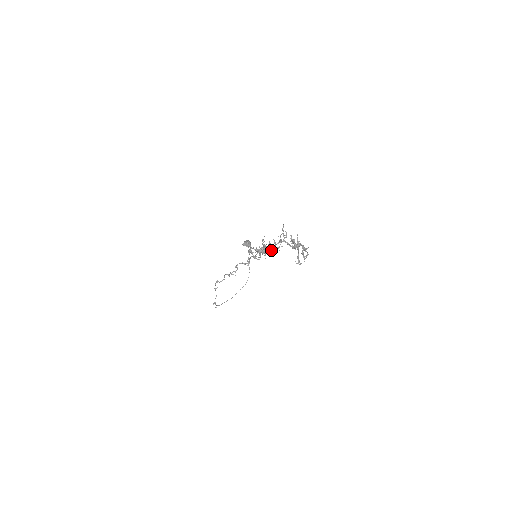
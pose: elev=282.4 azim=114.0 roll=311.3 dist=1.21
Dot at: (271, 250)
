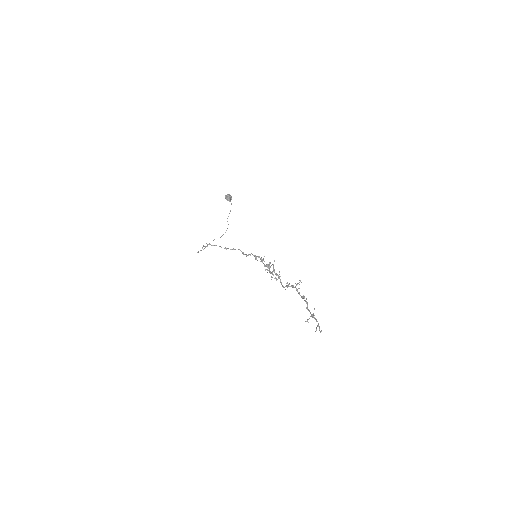
Dot at: occluded
